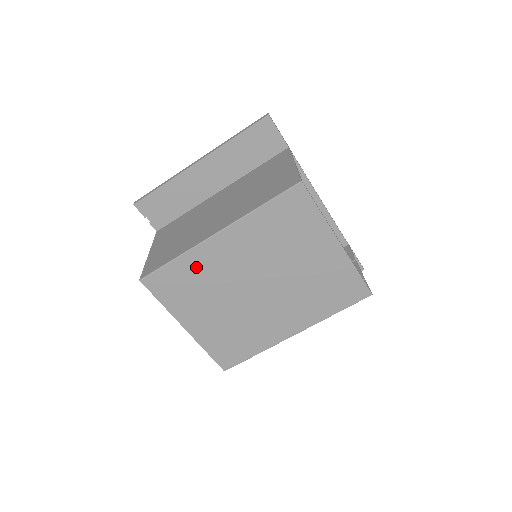
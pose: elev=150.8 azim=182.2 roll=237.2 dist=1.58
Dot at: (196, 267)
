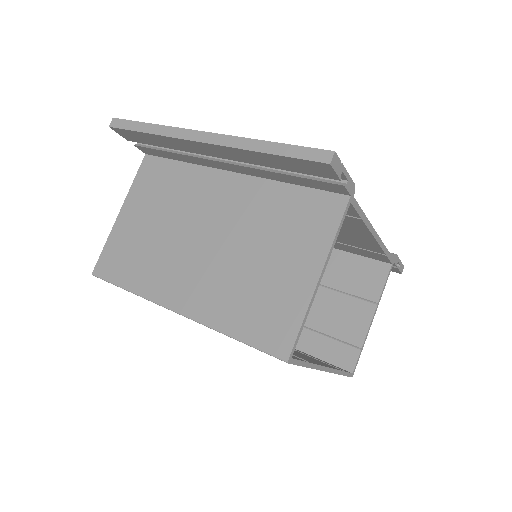
Dot at: occluded
